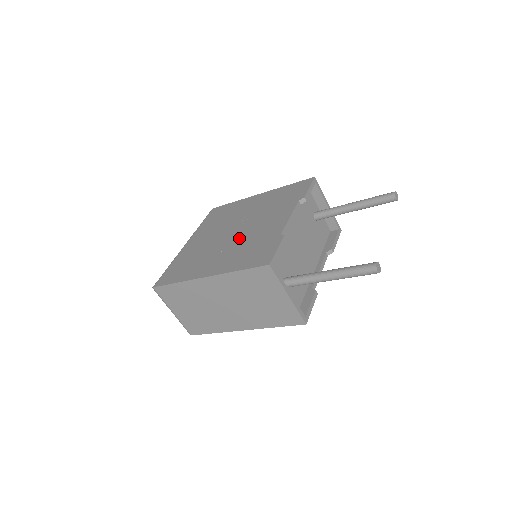
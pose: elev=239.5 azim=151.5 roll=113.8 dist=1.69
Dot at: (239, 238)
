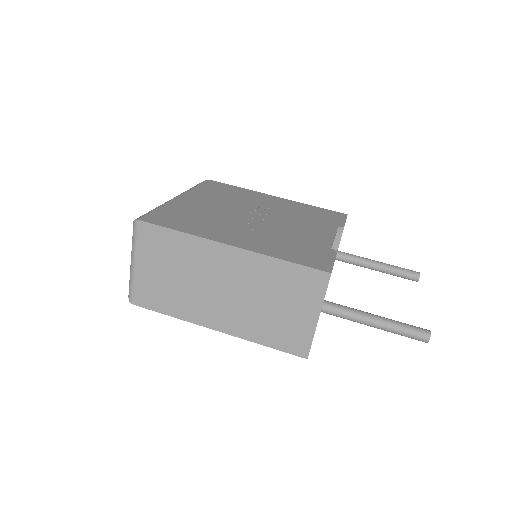
Dot at: (268, 226)
